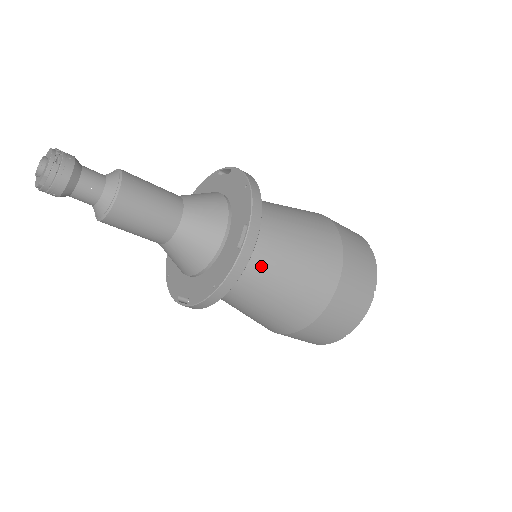
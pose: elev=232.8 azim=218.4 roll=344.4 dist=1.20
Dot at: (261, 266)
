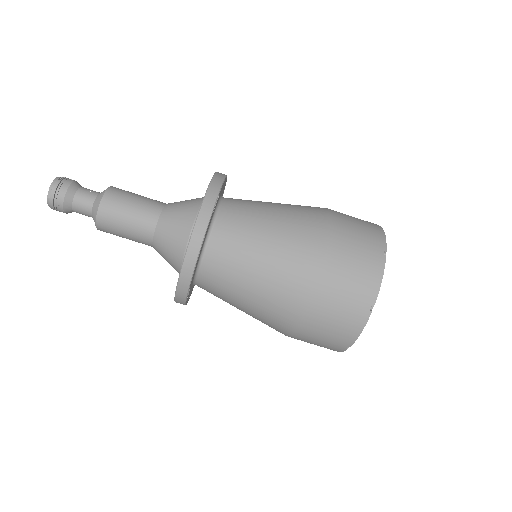
Dot at: (237, 233)
